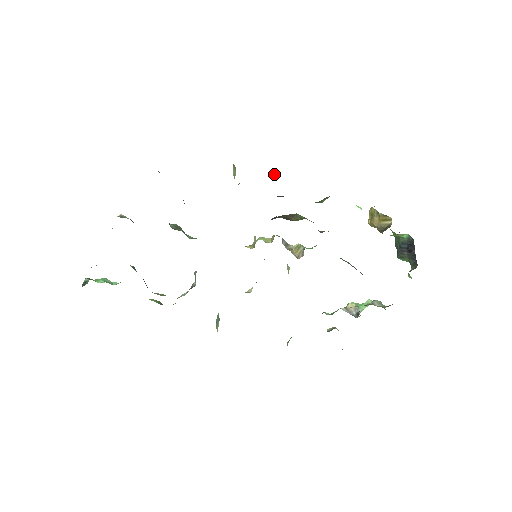
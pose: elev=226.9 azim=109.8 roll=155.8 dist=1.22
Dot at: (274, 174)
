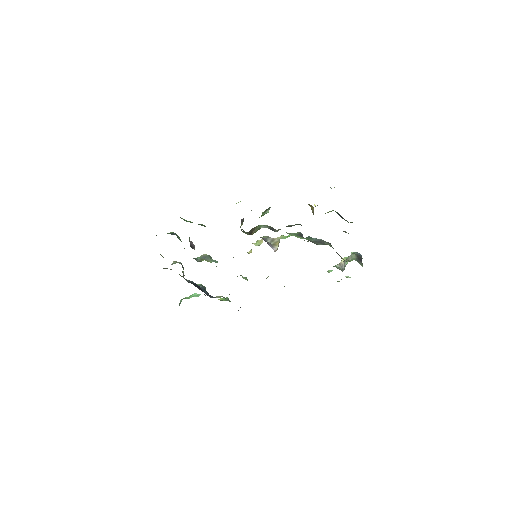
Dot at: occluded
